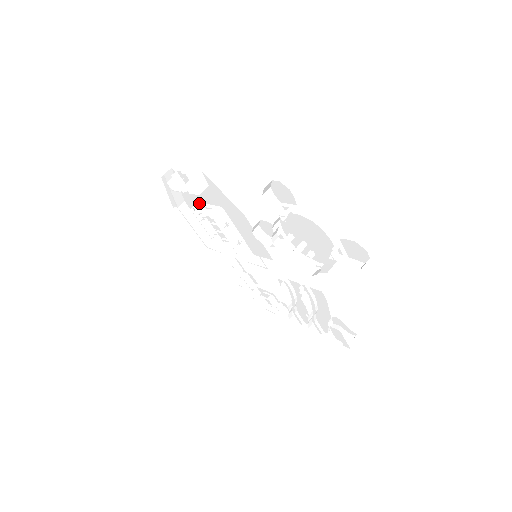
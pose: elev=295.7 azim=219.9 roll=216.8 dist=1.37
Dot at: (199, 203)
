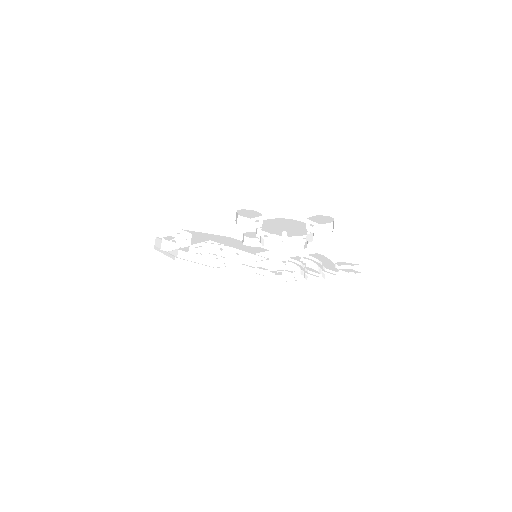
Dot at: (191, 246)
